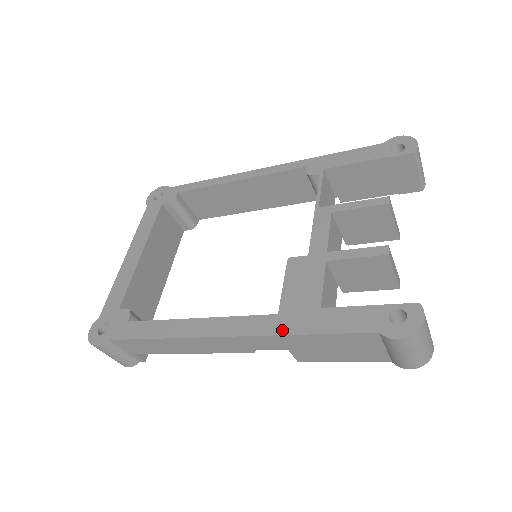
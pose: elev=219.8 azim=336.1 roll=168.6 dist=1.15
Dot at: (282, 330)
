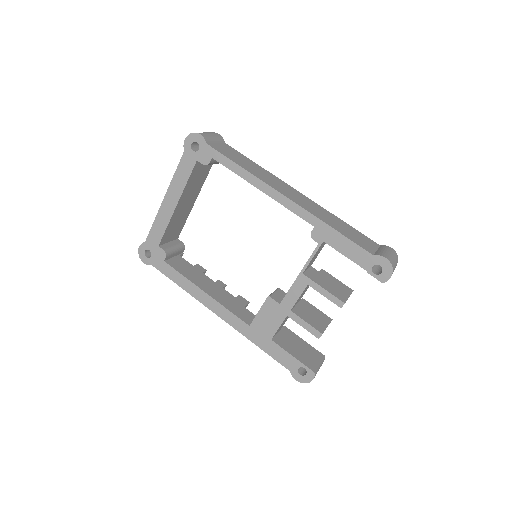
Dot at: (248, 336)
